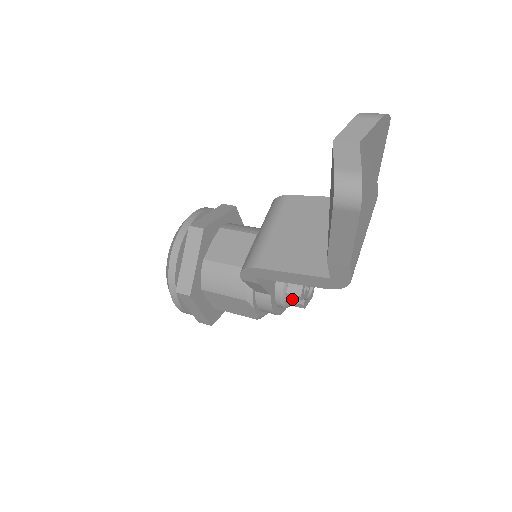
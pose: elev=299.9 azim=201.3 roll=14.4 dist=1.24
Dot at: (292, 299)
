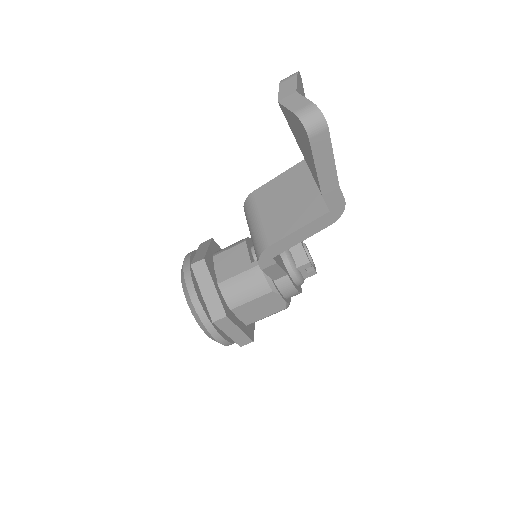
Dot at: (304, 271)
